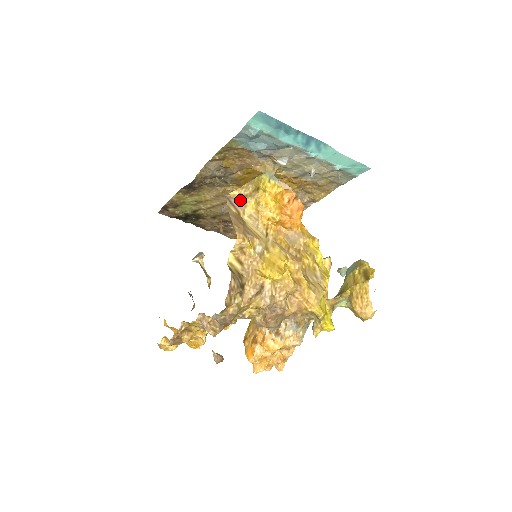
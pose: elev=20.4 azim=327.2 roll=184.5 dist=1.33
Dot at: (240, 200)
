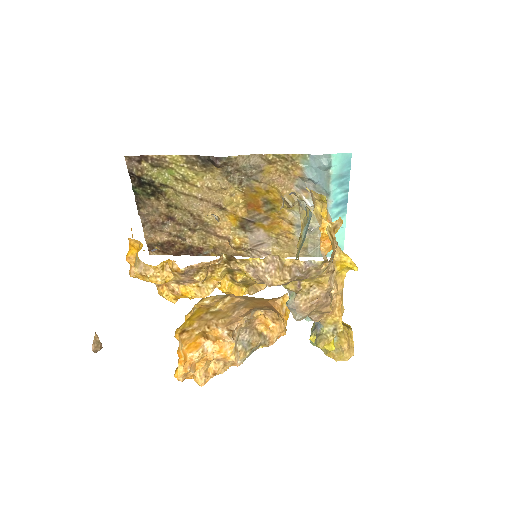
Dot at: (314, 197)
